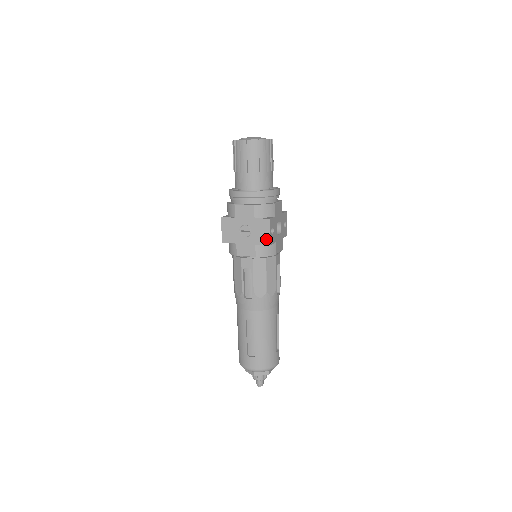
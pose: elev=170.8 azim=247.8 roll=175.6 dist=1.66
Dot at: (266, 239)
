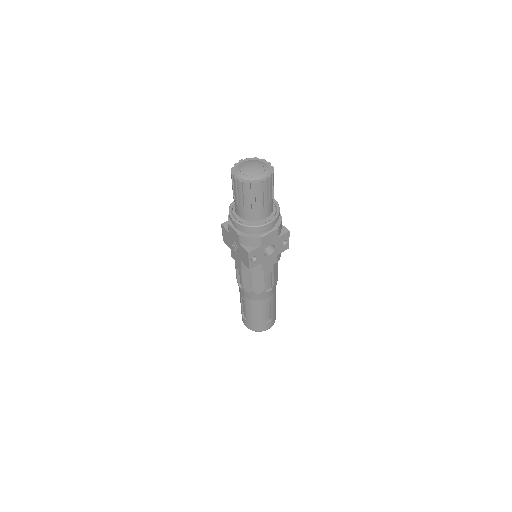
Dot at: (247, 263)
